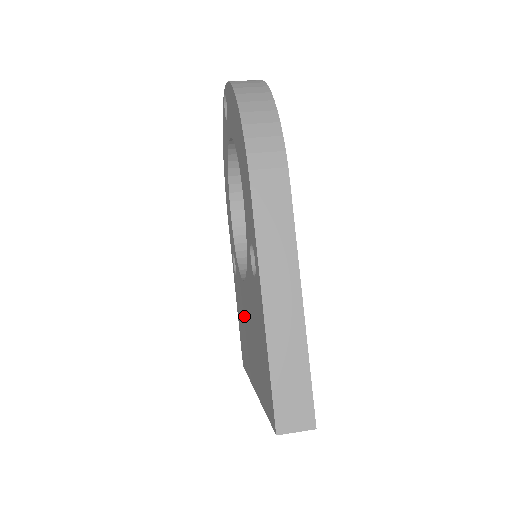
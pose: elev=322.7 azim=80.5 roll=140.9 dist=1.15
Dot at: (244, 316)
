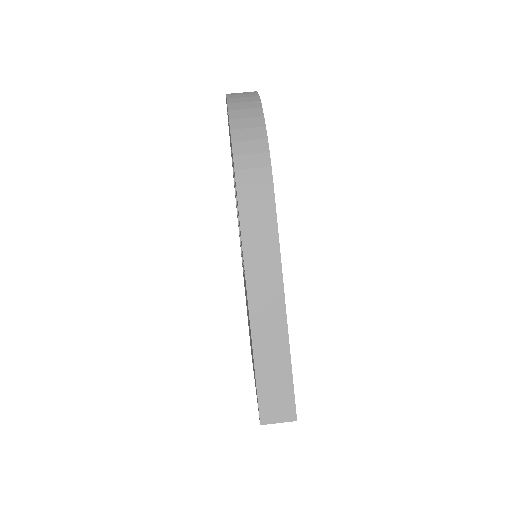
Dot at: occluded
